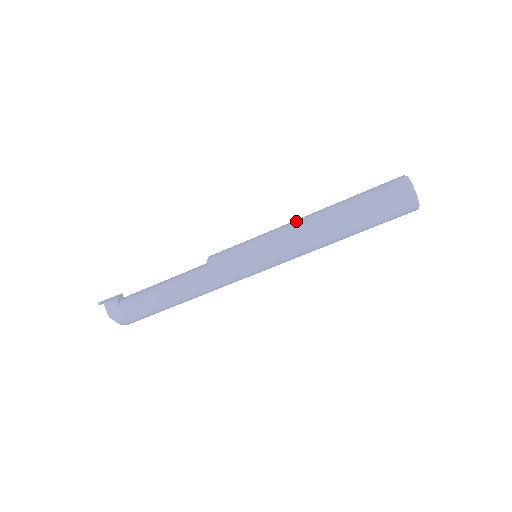
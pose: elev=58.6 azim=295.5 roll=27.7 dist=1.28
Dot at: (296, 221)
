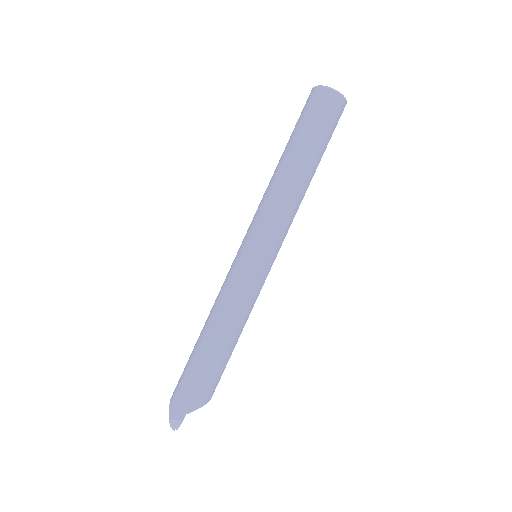
Dot at: occluded
